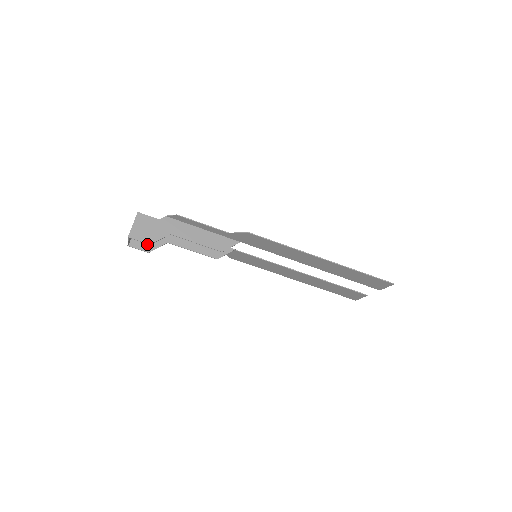
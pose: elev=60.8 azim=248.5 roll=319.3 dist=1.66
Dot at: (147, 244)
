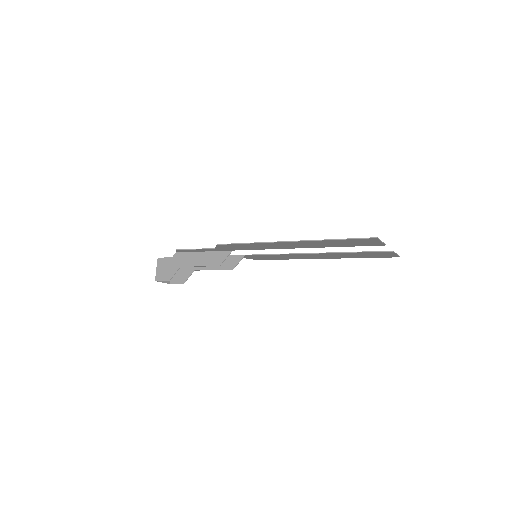
Dot at: (181, 277)
